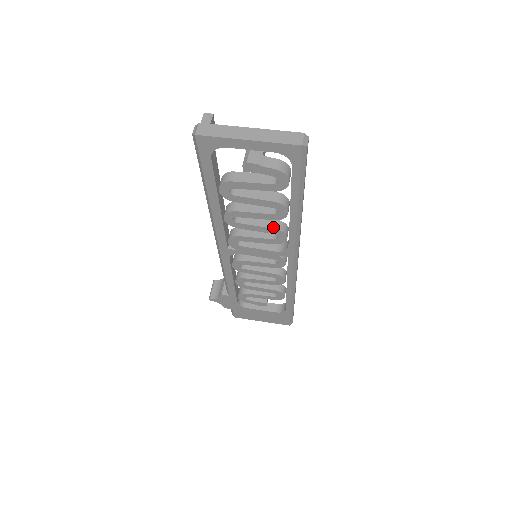
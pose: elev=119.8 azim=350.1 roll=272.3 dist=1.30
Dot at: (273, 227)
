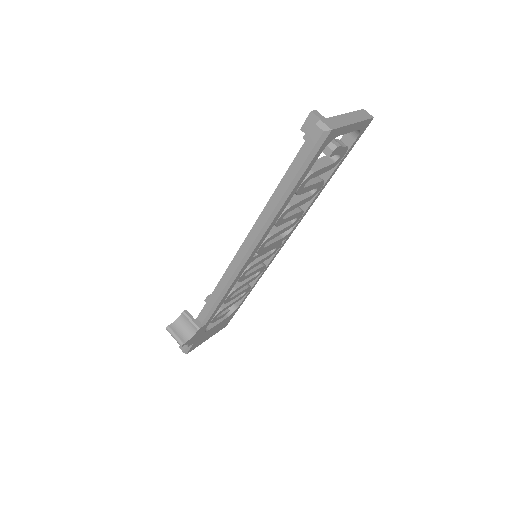
Dot at: (300, 210)
